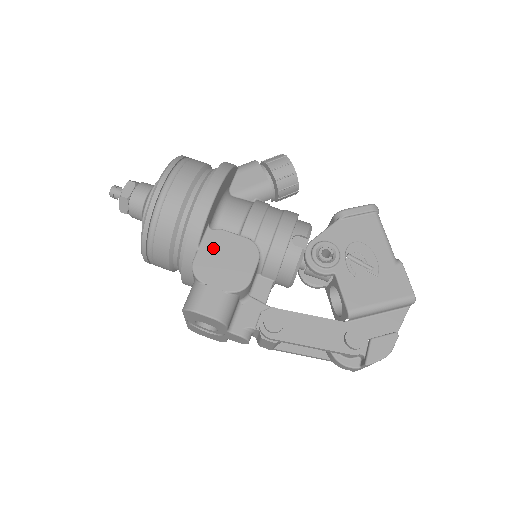
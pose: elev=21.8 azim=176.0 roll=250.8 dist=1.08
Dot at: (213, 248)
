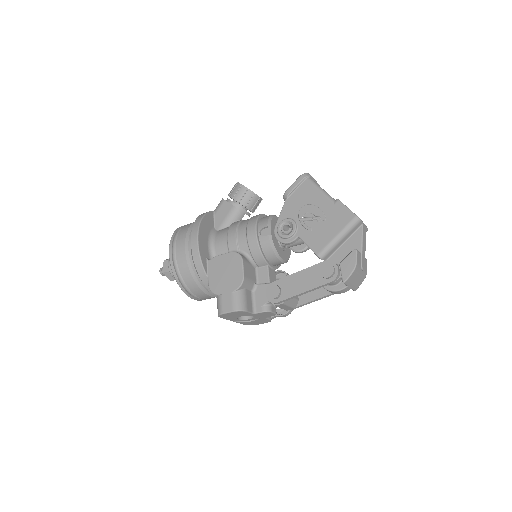
Dot at: (215, 271)
